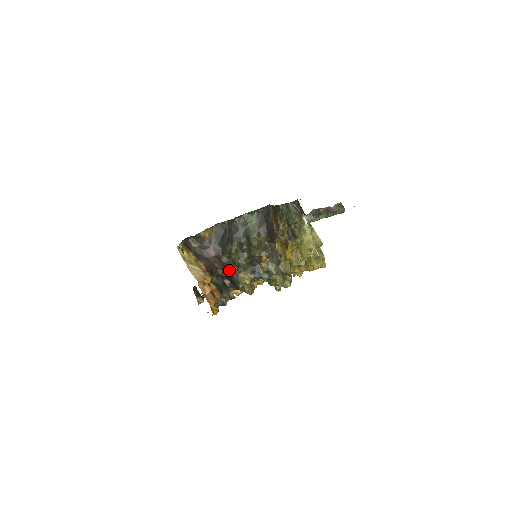
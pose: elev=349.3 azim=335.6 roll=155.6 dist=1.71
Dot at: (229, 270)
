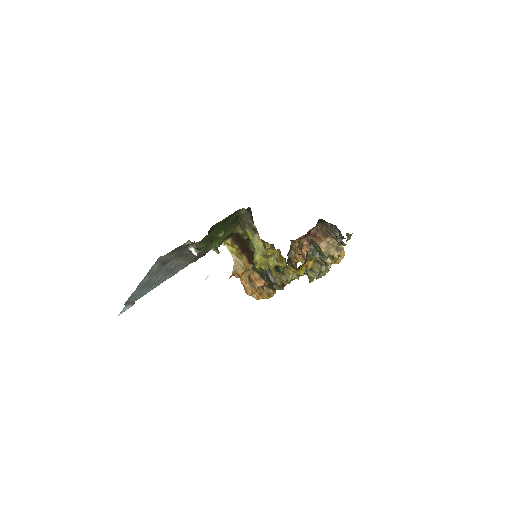
Dot at: occluded
